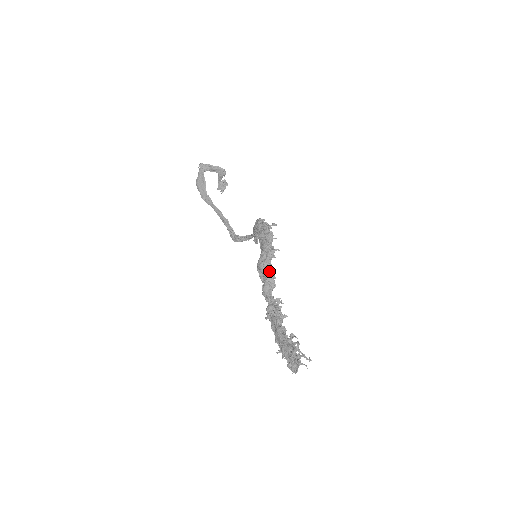
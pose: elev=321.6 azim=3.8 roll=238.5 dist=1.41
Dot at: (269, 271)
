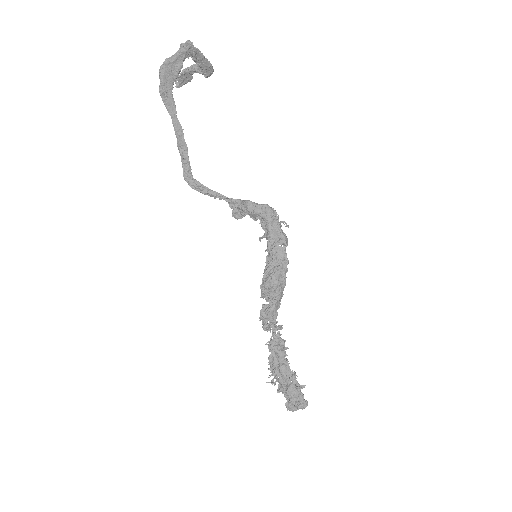
Dot at: (281, 293)
